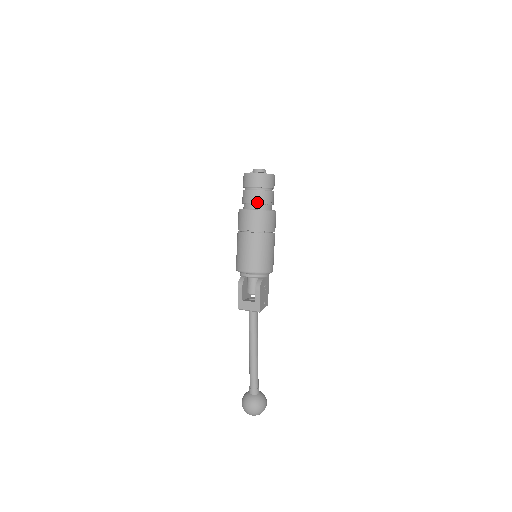
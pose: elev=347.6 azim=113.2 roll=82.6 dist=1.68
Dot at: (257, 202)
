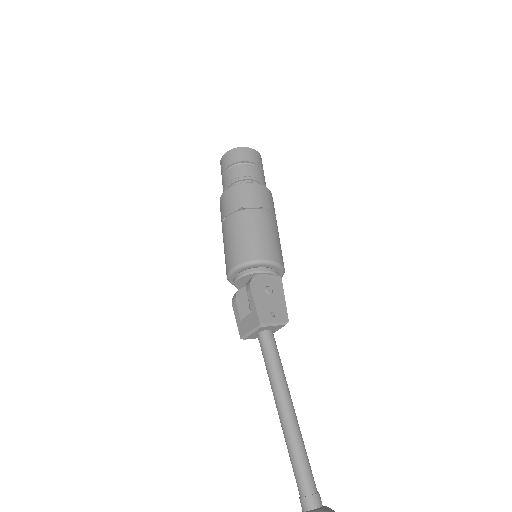
Dot at: (230, 182)
